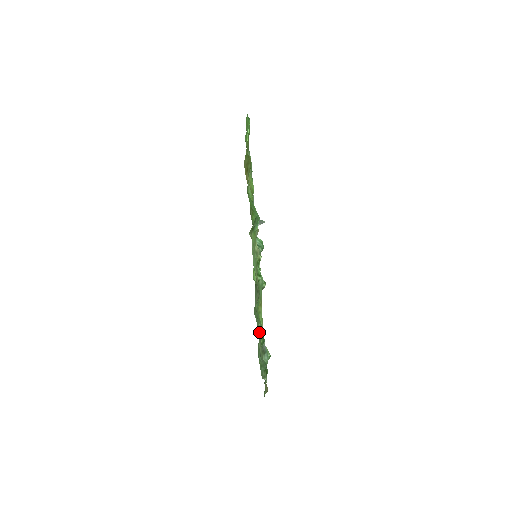
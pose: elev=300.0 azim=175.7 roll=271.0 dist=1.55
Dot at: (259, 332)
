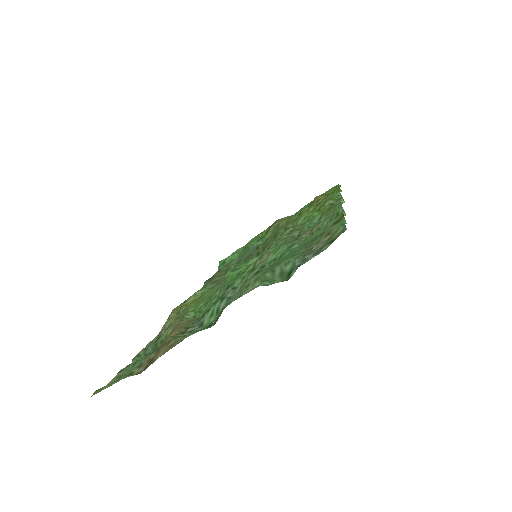
Dot at: (345, 222)
